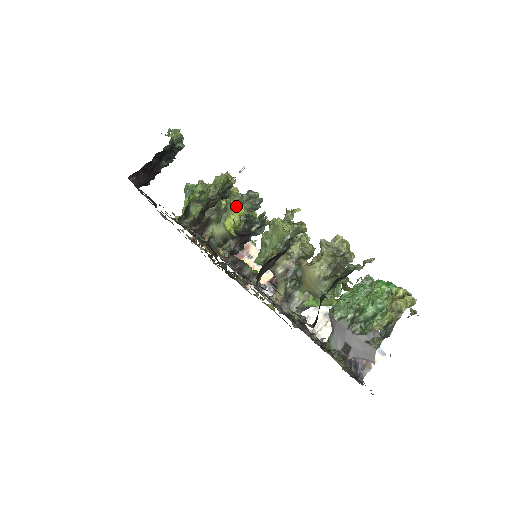
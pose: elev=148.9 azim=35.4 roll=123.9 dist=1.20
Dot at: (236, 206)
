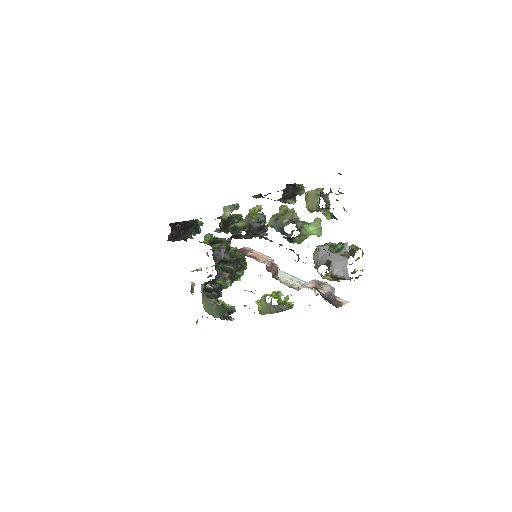
Dot at: (256, 205)
